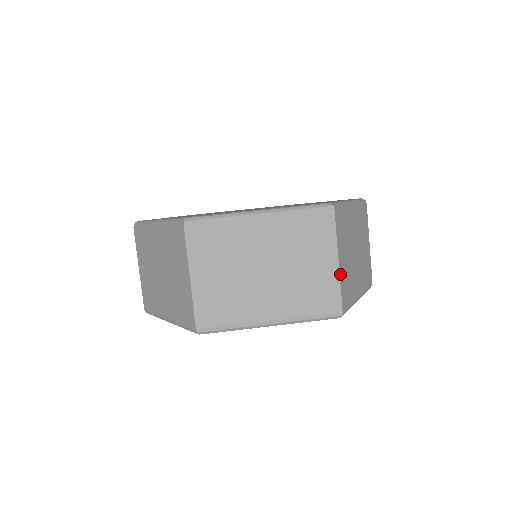
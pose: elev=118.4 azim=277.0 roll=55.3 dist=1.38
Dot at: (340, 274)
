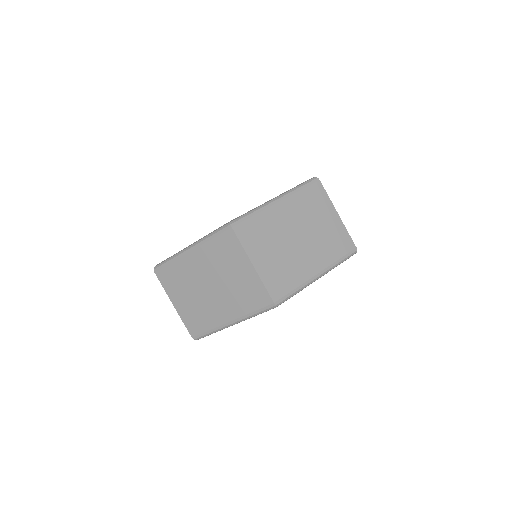
Dot at: (342, 222)
